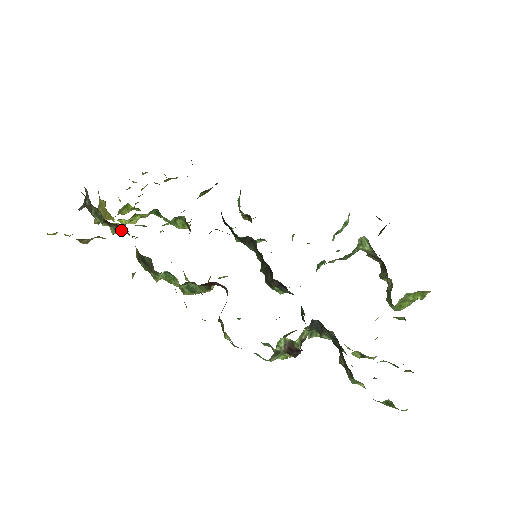
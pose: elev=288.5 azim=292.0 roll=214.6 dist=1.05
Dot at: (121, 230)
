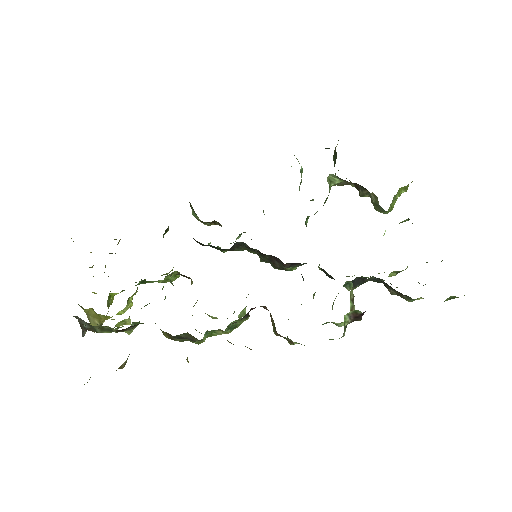
Dot at: (133, 325)
